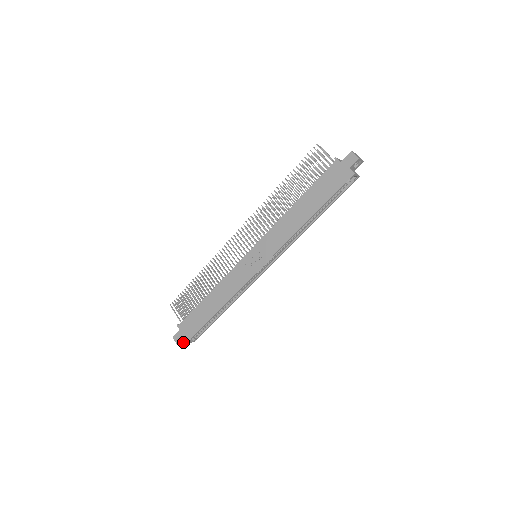
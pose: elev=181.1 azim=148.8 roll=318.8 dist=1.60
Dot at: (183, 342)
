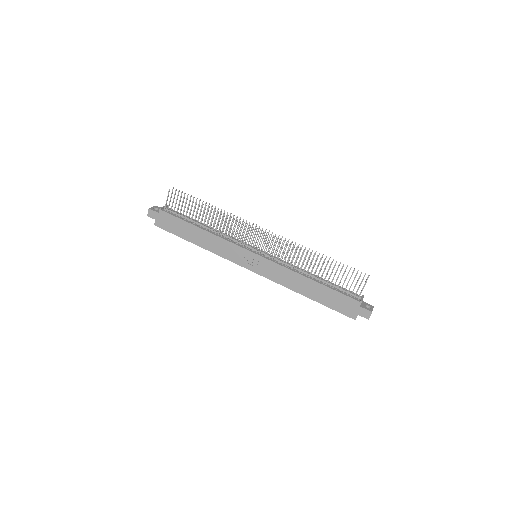
Dot at: occluded
